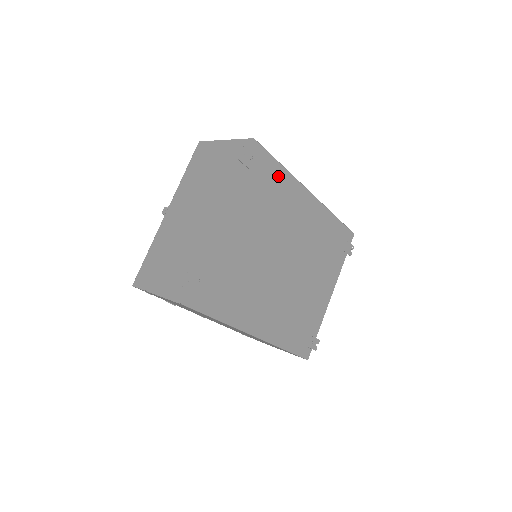
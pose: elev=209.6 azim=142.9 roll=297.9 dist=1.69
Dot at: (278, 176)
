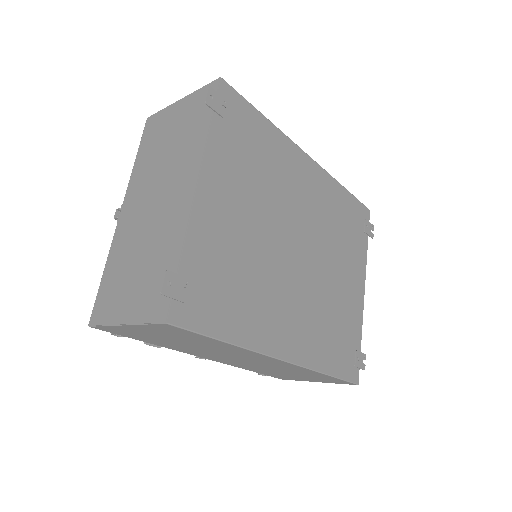
Dot at: (263, 131)
